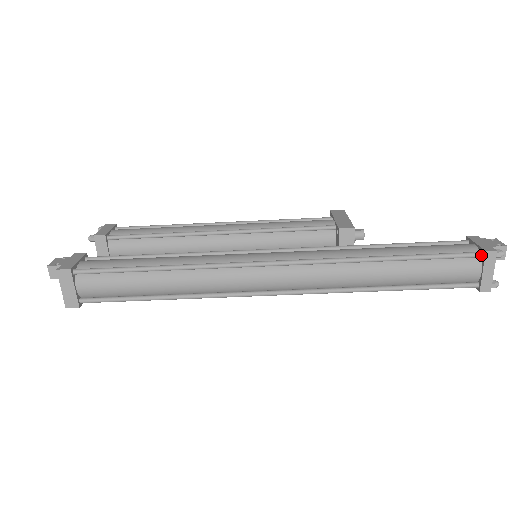
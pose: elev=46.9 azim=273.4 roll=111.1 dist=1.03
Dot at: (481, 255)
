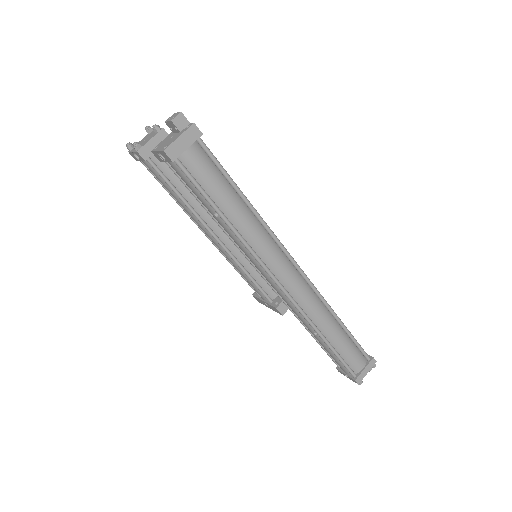
Dot at: (369, 358)
